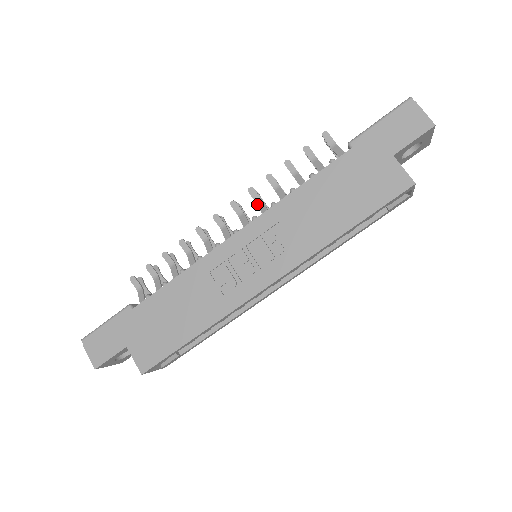
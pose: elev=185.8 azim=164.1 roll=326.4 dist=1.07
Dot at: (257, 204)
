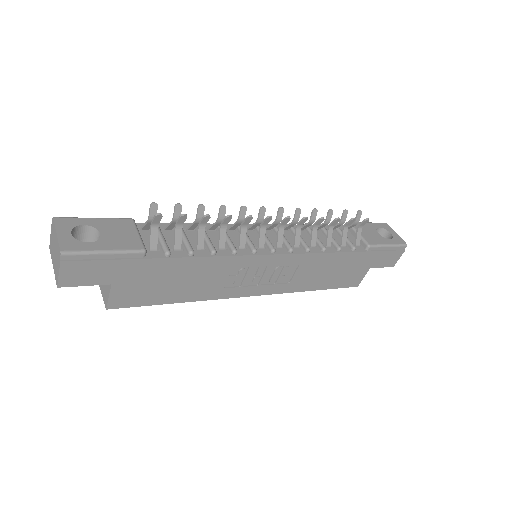
Dot at: (297, 230)
